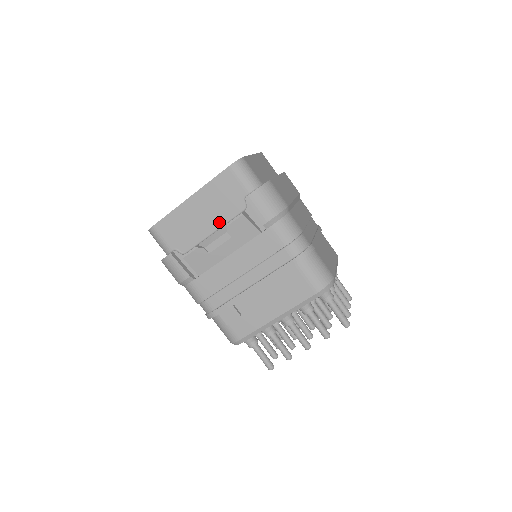
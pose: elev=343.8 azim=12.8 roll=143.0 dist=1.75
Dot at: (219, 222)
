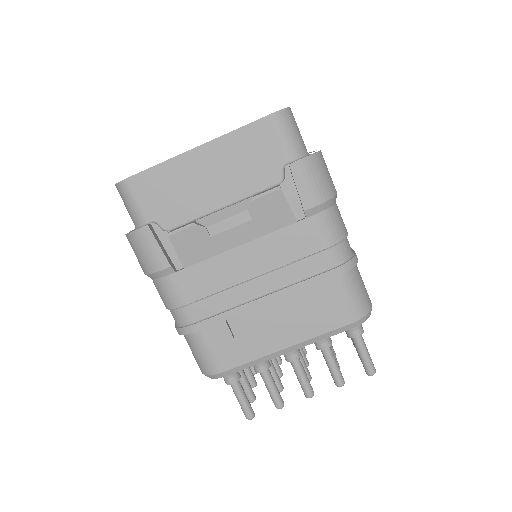
Dot at: (235, 194)
